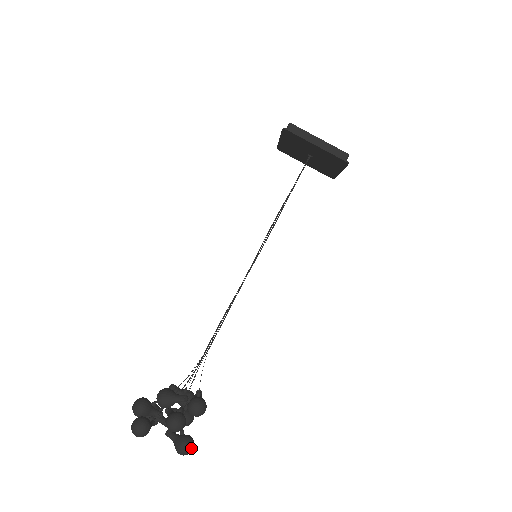
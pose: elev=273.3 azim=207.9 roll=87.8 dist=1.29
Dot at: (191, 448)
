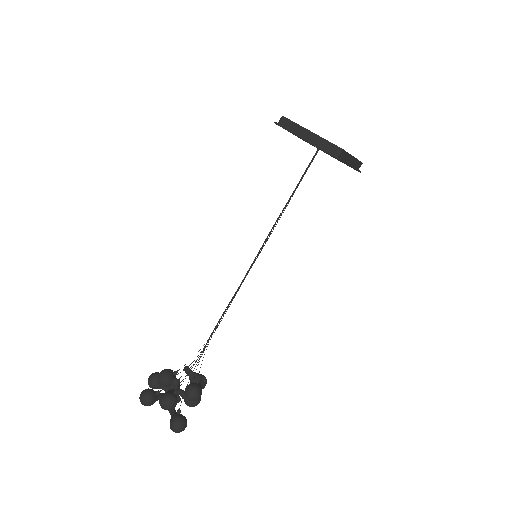
Dot at: (180, 428)
